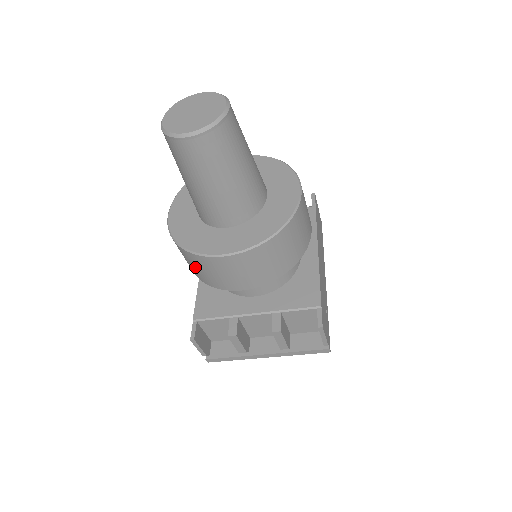
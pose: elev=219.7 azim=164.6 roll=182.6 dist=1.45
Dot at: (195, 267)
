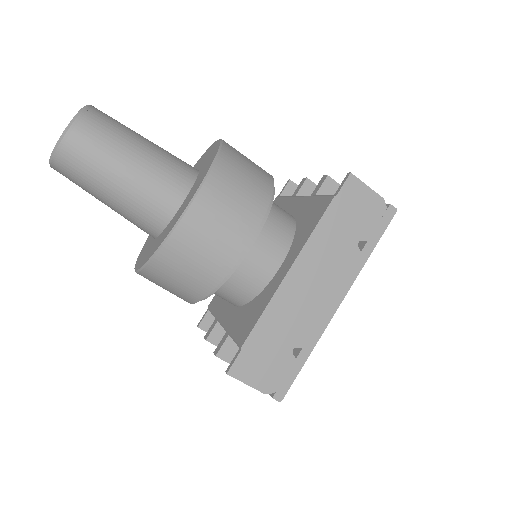
Dot at: occluded
